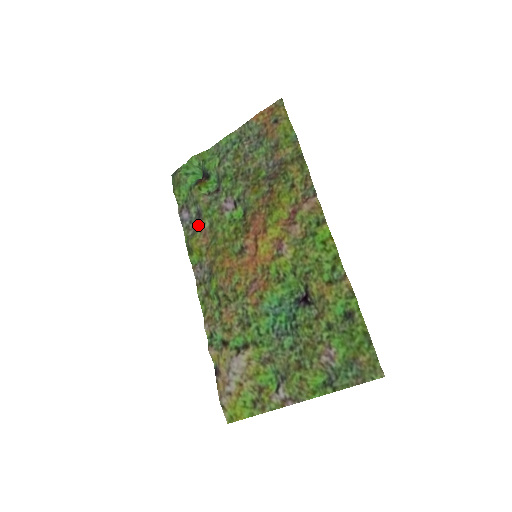
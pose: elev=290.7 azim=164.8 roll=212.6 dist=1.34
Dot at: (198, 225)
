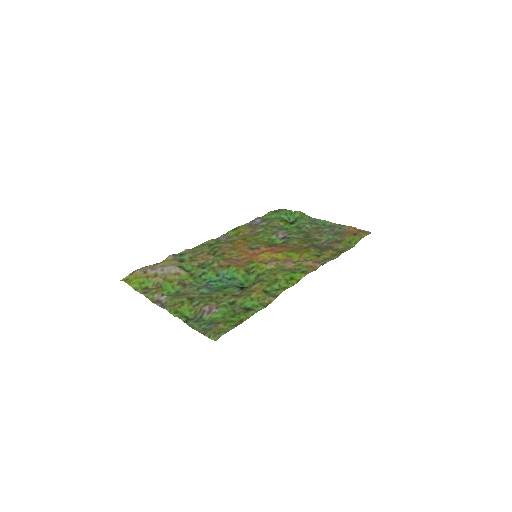
Dot at: (256, 227)
